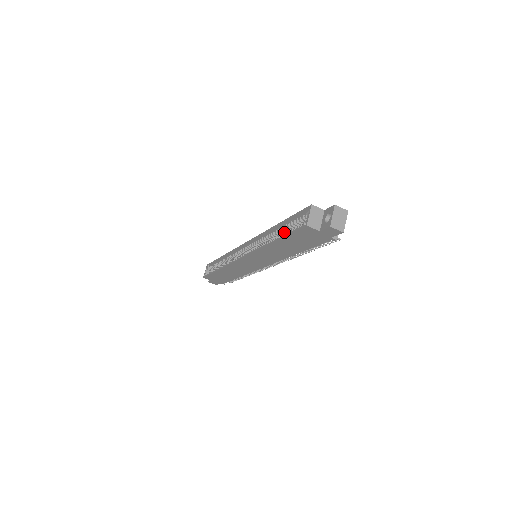
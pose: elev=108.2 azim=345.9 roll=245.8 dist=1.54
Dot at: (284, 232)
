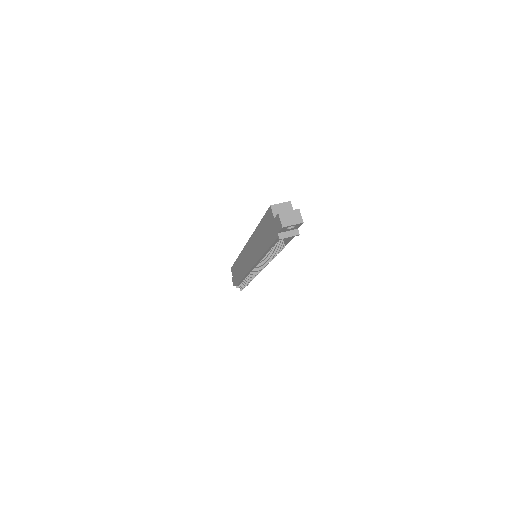
Dot at: occluded
